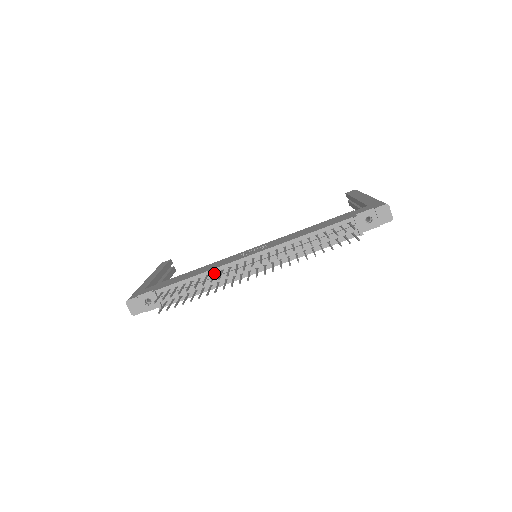
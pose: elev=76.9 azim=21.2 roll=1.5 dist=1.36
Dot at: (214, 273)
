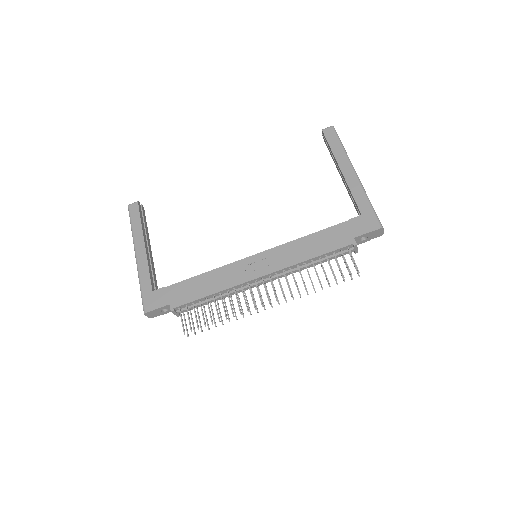
Dot at: (228, 294)
